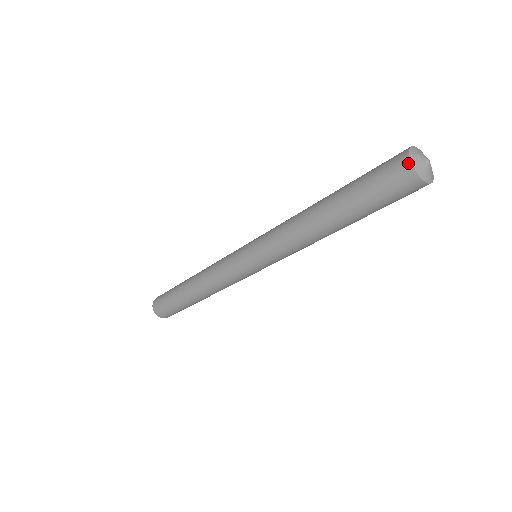
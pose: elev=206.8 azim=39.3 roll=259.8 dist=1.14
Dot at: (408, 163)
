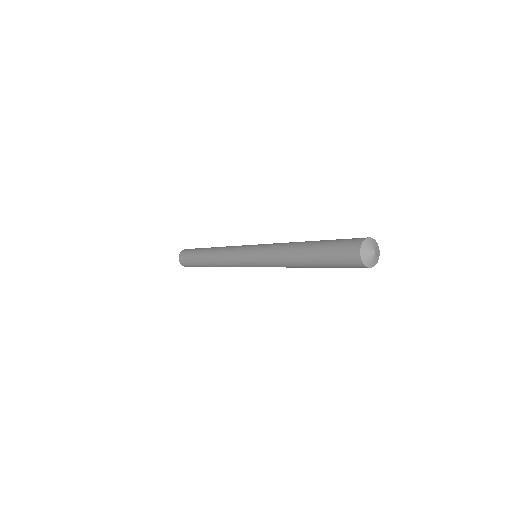
Dot at: (358, 256)
